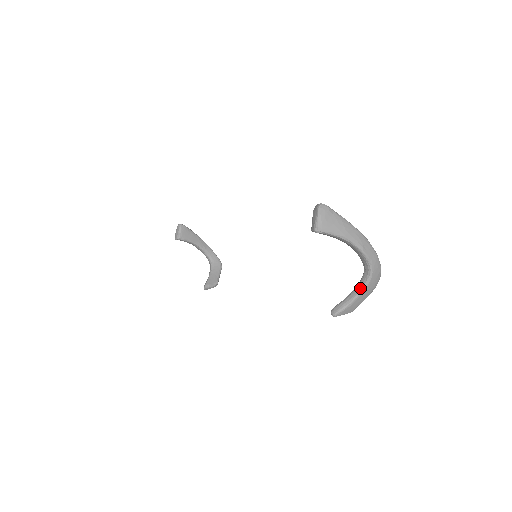
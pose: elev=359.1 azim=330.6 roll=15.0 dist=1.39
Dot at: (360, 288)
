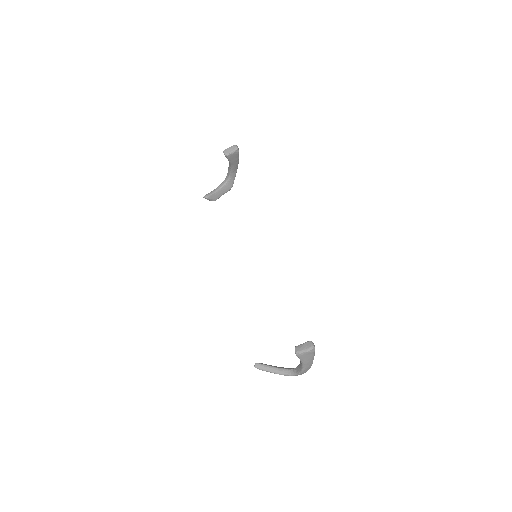
Dot at: (281, 372)
